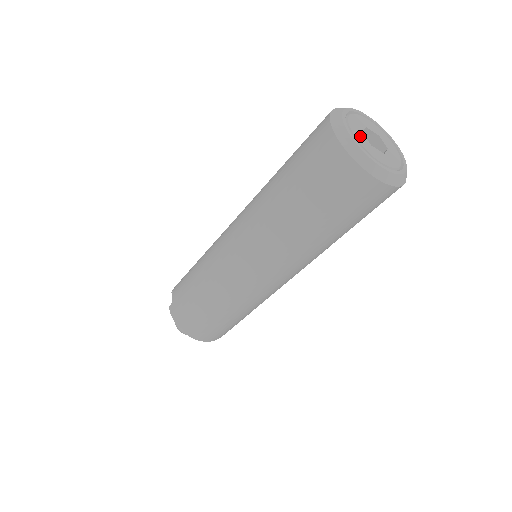
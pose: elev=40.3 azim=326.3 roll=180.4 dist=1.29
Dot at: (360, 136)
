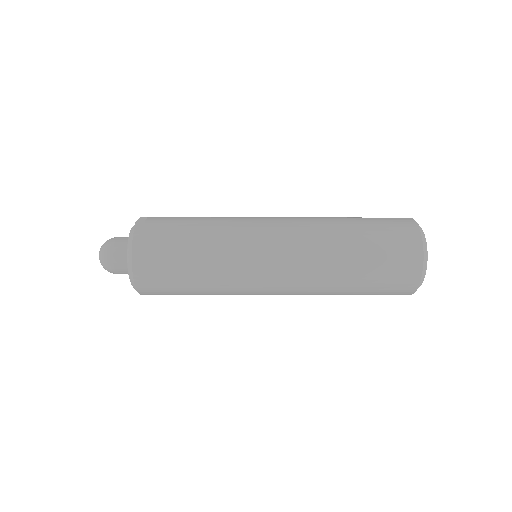
Dot at: occluded
